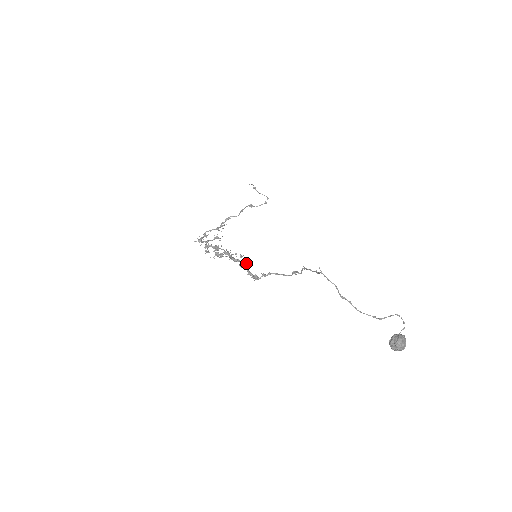
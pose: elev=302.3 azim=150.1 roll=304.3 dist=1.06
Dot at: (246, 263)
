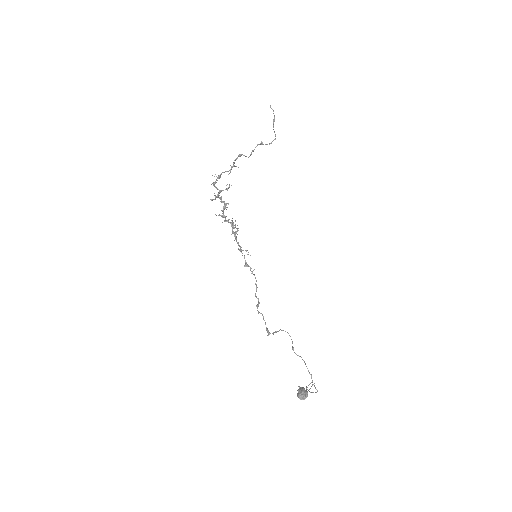
Dot at: (256, 285)
